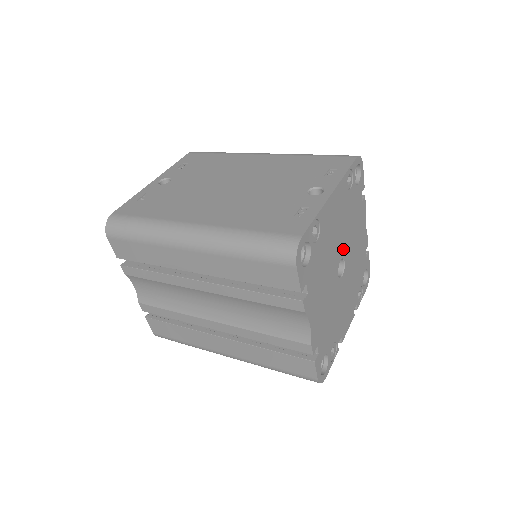
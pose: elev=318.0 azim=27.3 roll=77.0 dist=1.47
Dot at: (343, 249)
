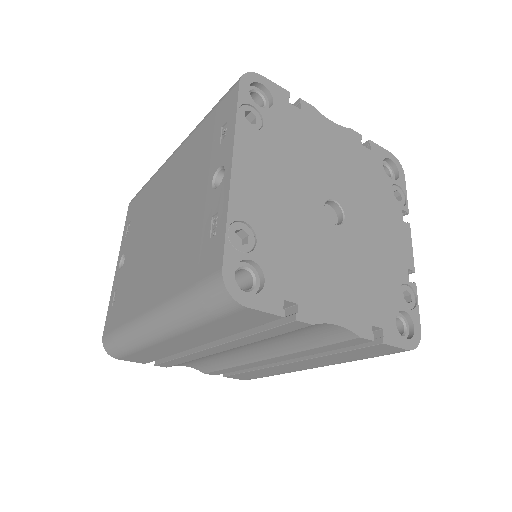
Dot at: (317, 192)
